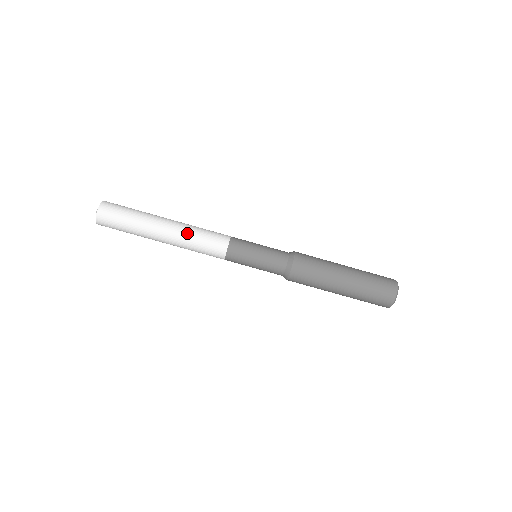
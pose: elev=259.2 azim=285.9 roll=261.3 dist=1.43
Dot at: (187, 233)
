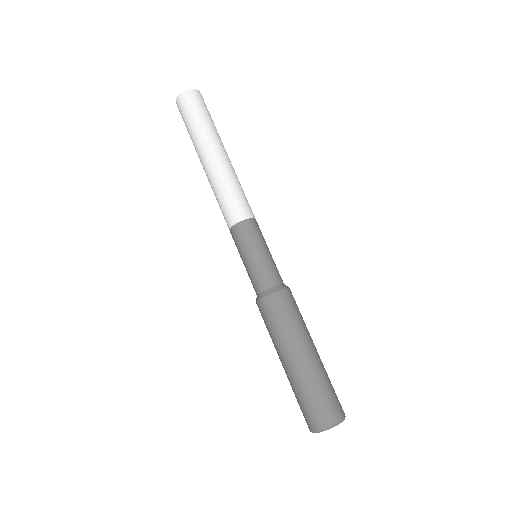
Dot at: (236, 175)
